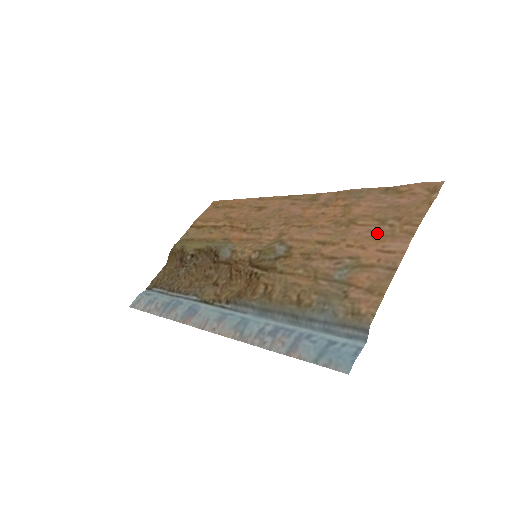
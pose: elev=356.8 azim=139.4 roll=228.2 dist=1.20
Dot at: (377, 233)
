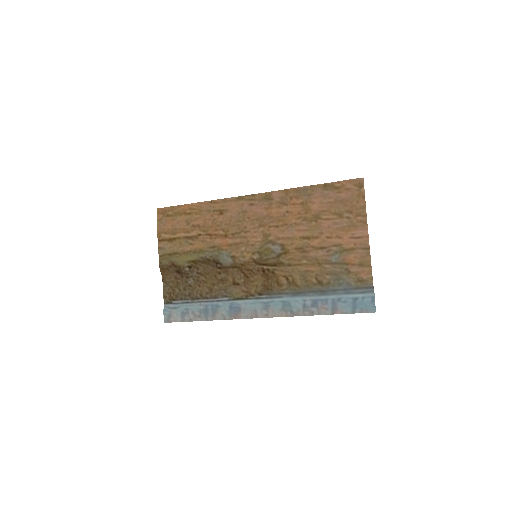
Dot at: (342, 225)
